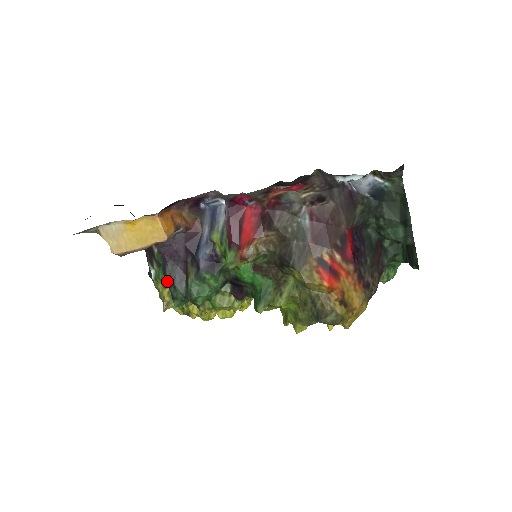
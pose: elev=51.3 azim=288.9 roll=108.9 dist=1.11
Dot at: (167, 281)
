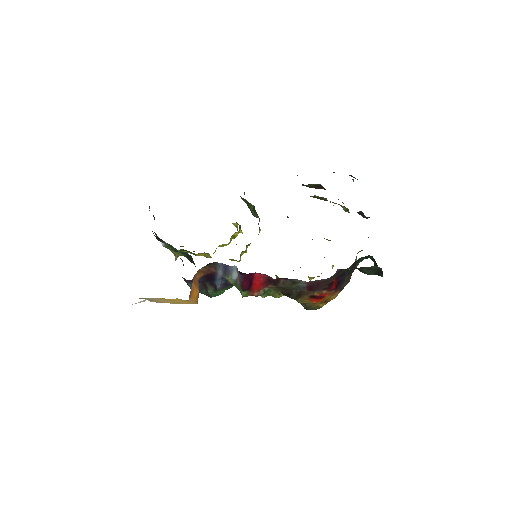
Dot at: (190, 288)
